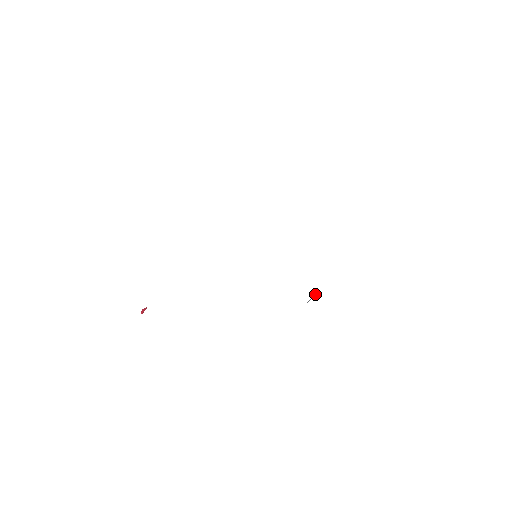
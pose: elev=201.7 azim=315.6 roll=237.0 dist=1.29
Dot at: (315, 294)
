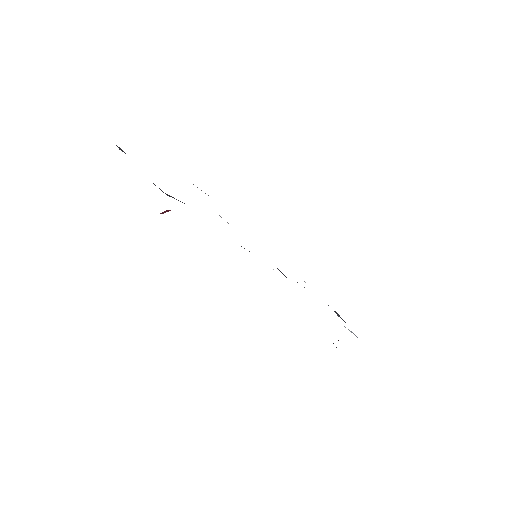
Dot at: (338, 340)
